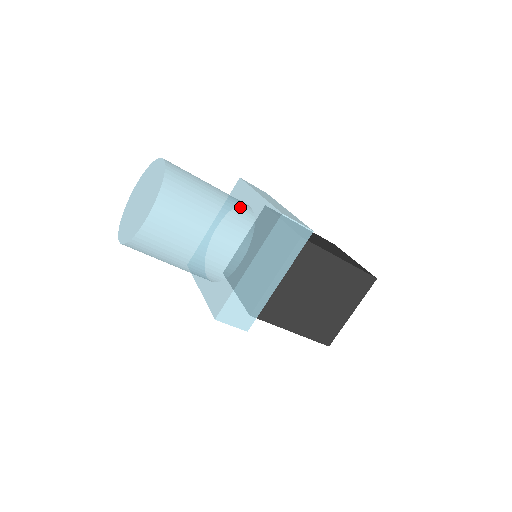
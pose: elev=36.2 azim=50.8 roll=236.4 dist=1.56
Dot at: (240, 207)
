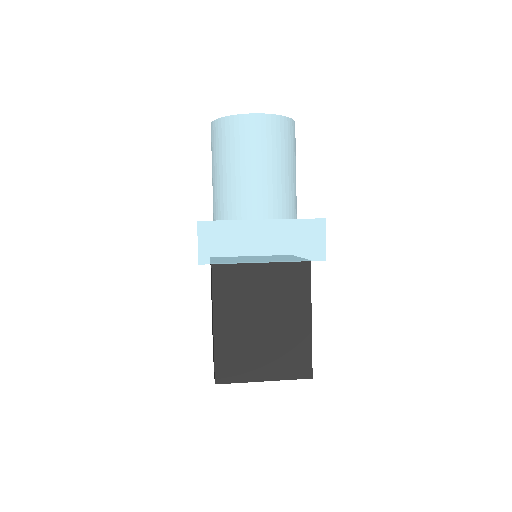
Dot at: (296, 202)
